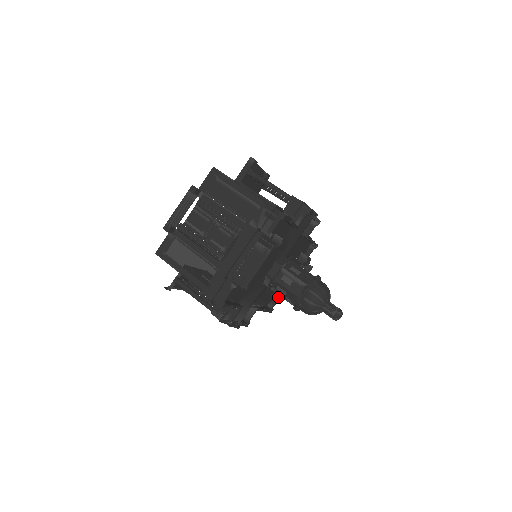
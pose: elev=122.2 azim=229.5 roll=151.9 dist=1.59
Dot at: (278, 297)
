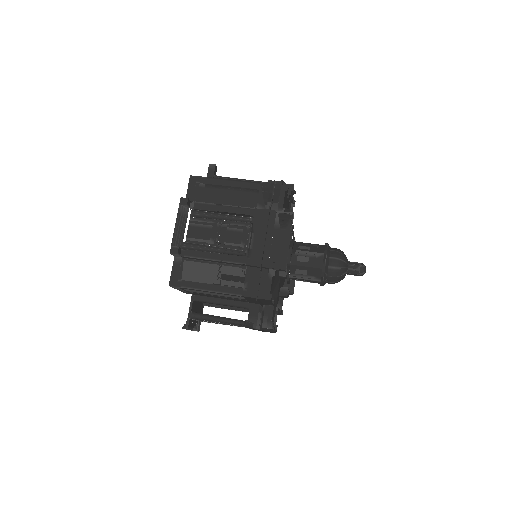
Dot at: (286, 293)
